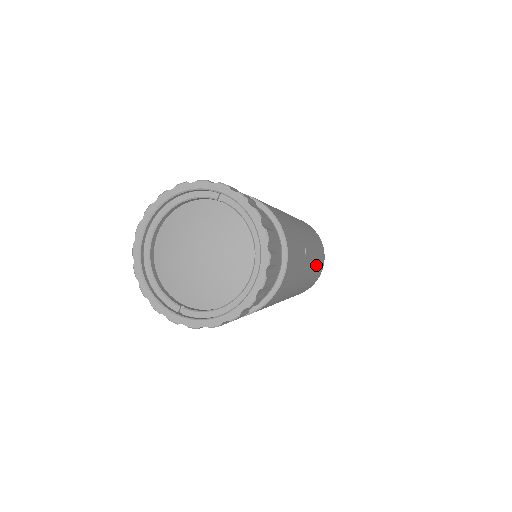
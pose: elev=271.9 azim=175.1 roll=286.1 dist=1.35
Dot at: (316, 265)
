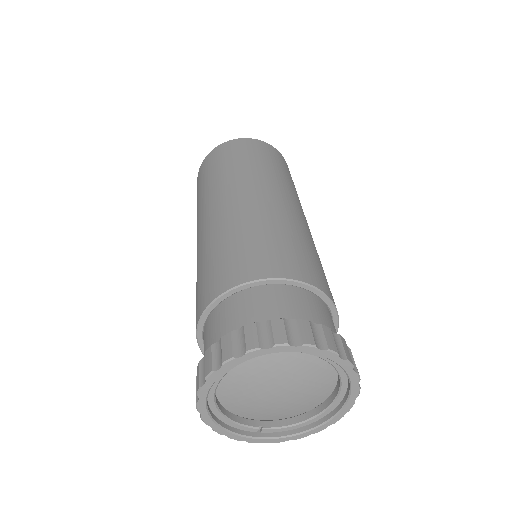
Dot at: occluded
